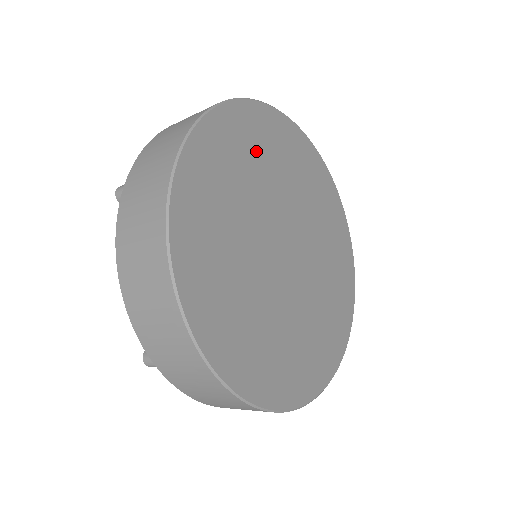
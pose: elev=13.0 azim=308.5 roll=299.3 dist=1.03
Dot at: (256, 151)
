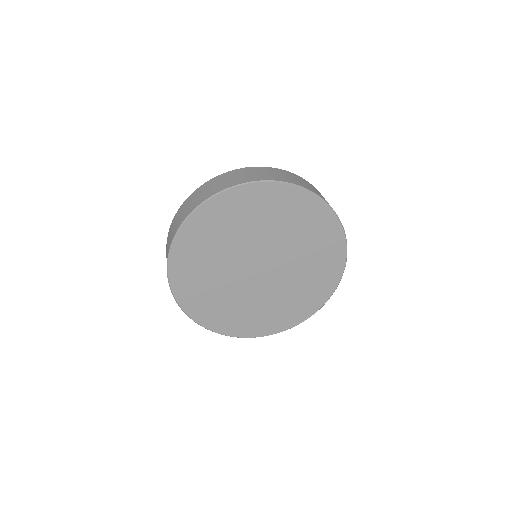
Dot at: (219, 230)
